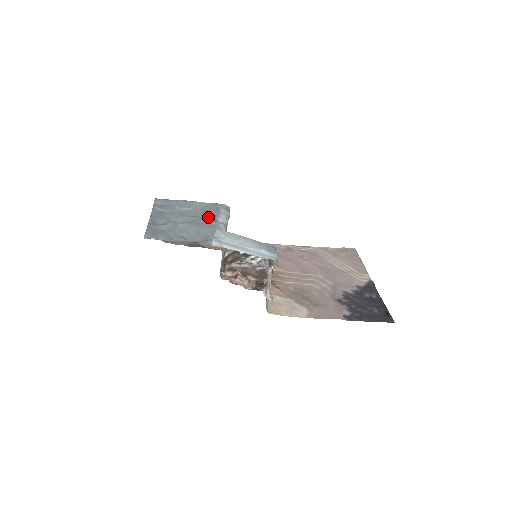
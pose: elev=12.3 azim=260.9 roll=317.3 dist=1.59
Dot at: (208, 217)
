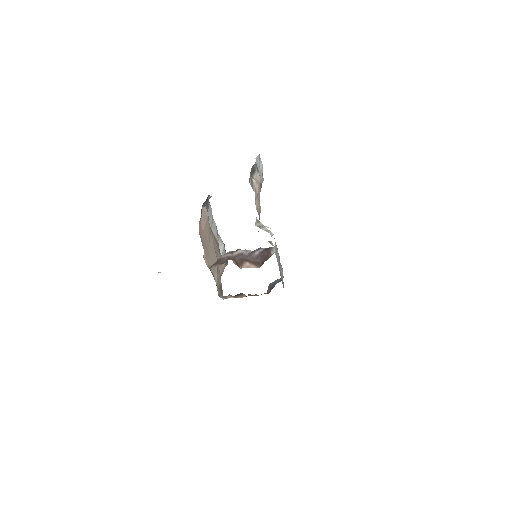
Dot at: occluded
